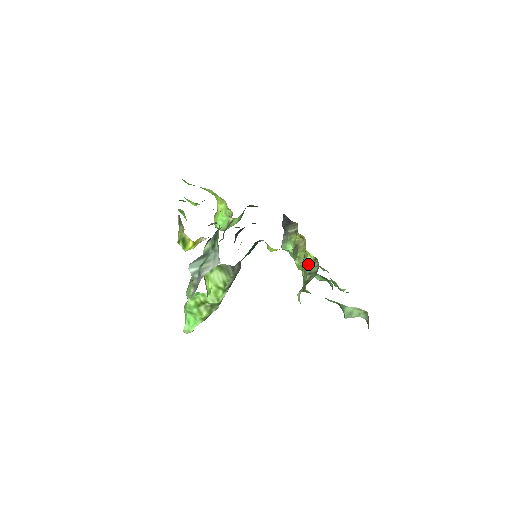
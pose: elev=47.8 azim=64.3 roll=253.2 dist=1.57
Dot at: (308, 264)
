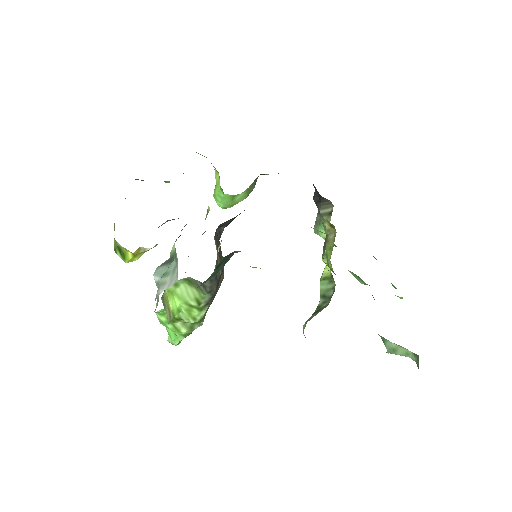
Dot at: (323, 281)
